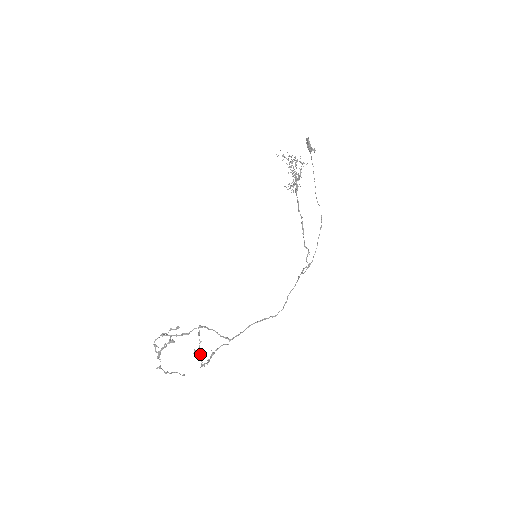
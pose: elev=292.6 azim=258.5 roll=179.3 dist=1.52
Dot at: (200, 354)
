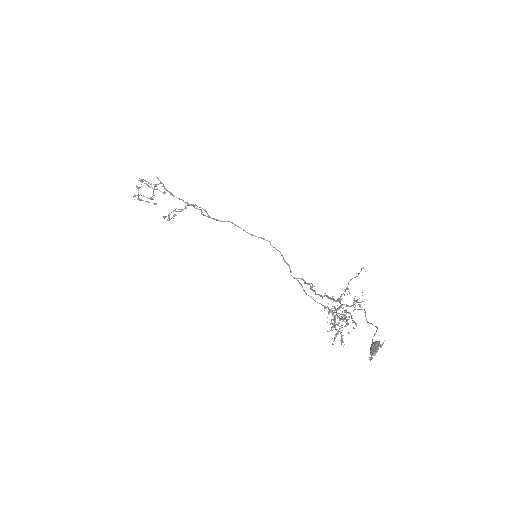
Dot at: (168, 220)
